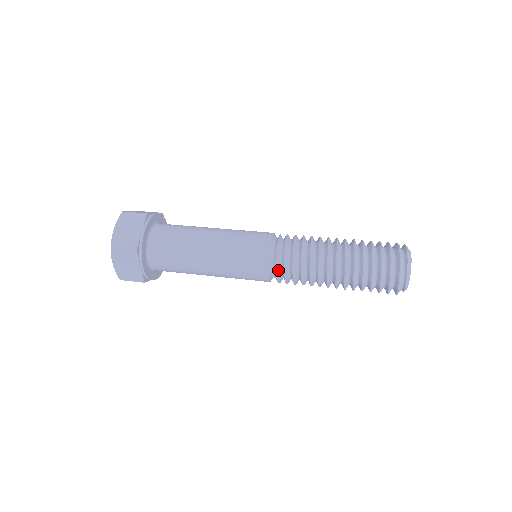
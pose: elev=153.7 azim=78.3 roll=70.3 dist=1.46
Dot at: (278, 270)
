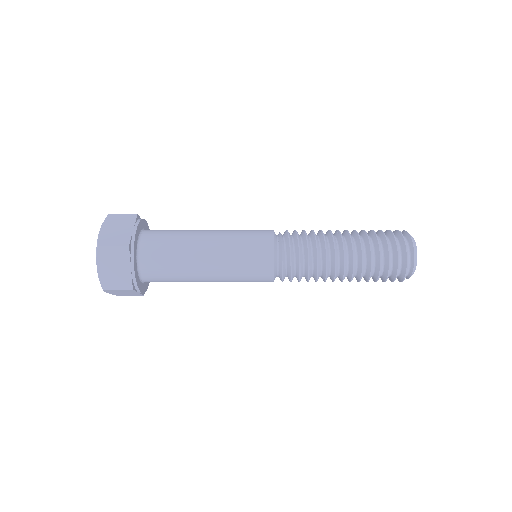
Dot at: (284, 278)
